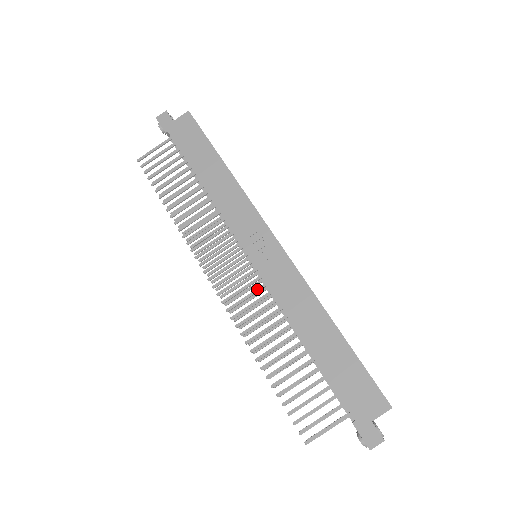
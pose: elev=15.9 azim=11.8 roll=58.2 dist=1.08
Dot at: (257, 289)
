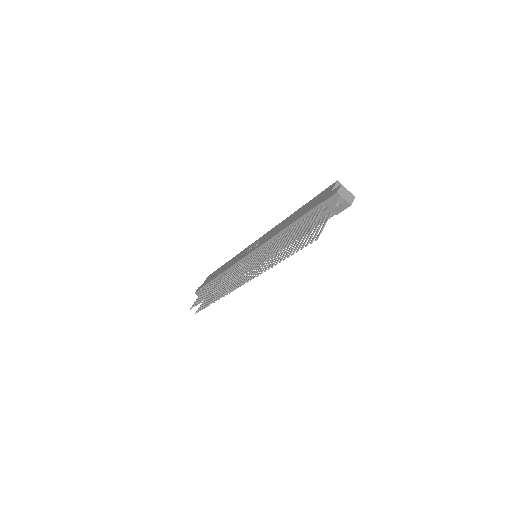
Dot at: (258, 254)
